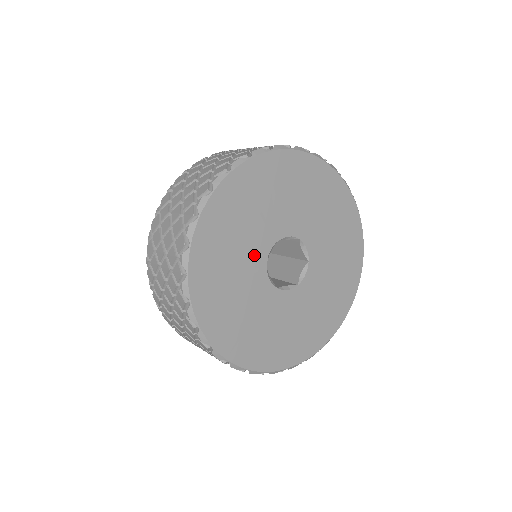
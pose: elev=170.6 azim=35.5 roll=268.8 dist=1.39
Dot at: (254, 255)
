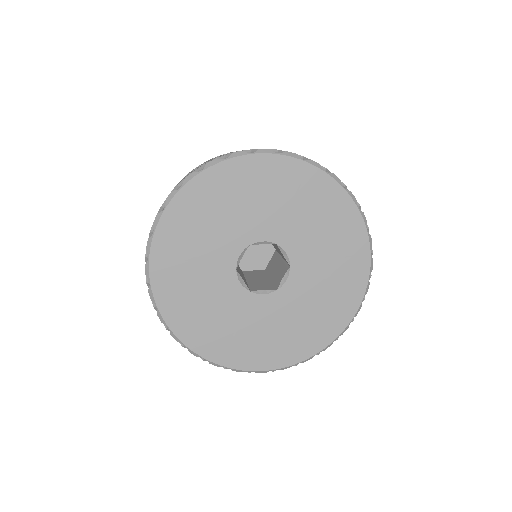
Dot at: (251, 227)
